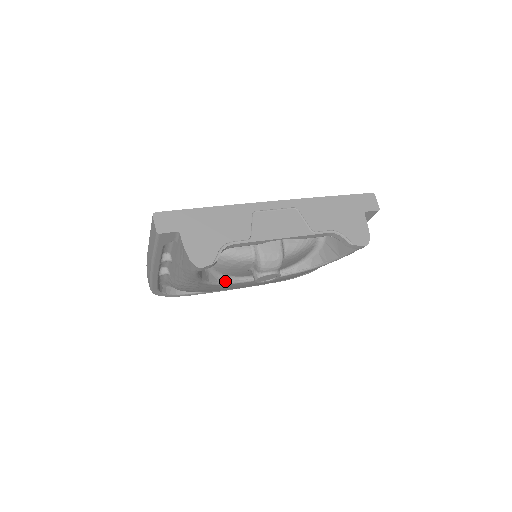
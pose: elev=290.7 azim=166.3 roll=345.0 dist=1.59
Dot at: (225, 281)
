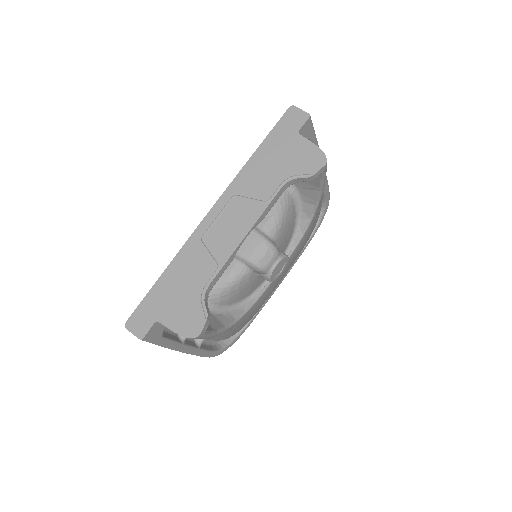
Dot at: (251, 302)
